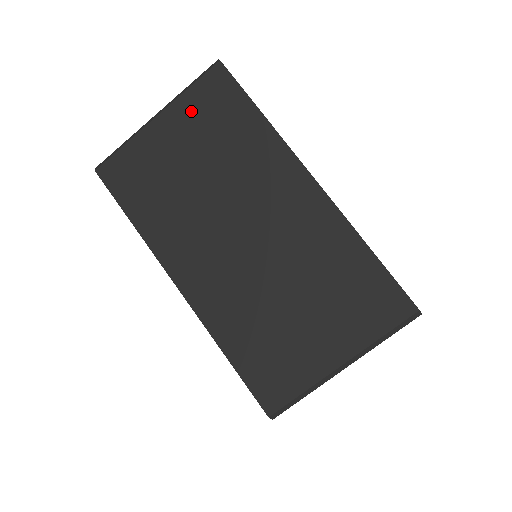
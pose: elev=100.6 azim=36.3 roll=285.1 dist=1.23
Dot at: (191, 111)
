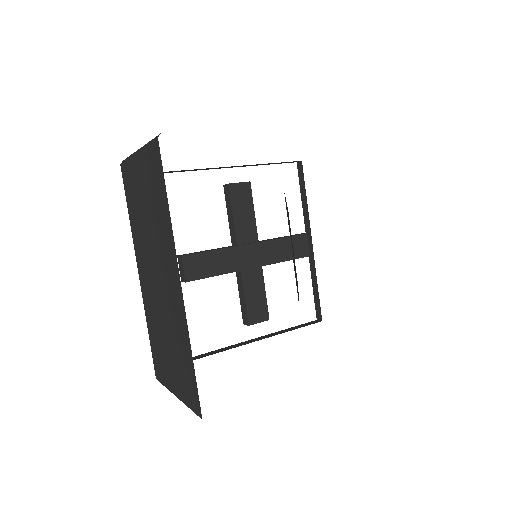
Dot at: (147, 166)
